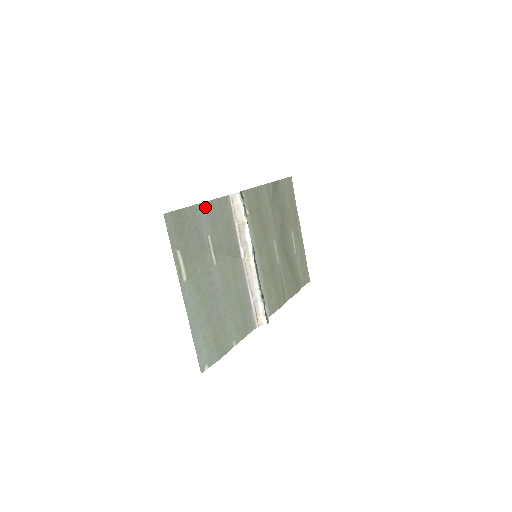
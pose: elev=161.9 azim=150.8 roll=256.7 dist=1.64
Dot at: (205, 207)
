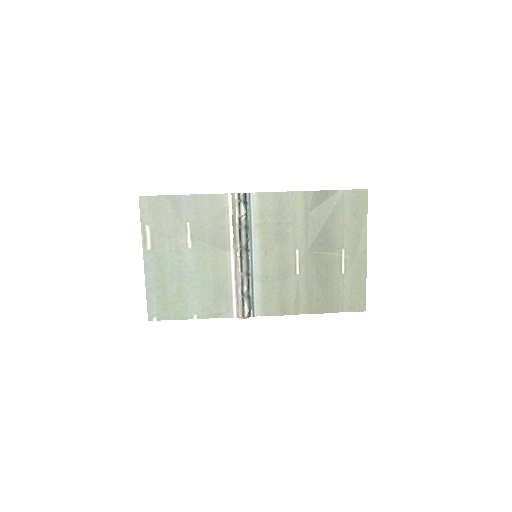
Dot at: (190, 199)
